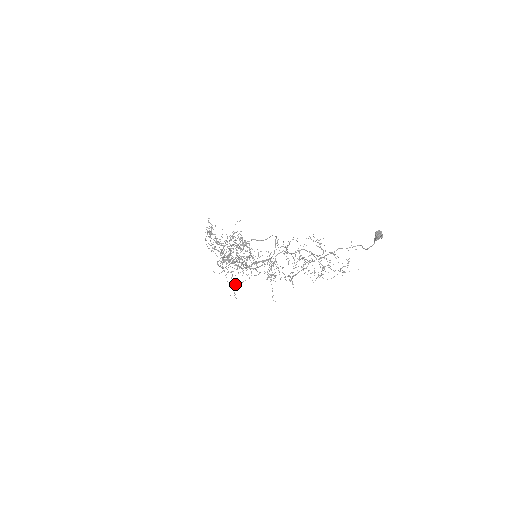
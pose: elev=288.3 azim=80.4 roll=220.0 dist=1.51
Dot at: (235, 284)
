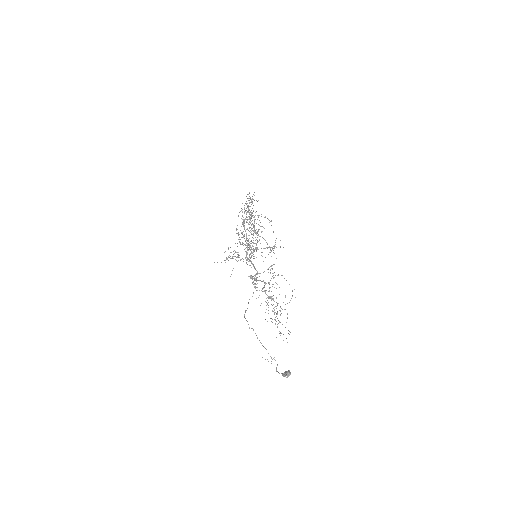
Dot at: occluded
